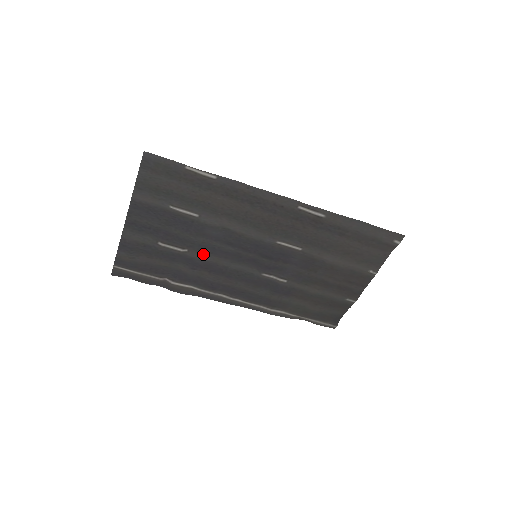
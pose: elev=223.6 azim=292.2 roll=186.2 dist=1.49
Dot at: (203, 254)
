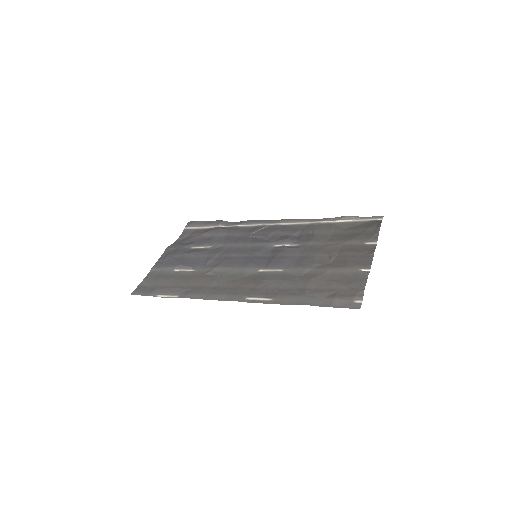
Dot at: (222, 247)
